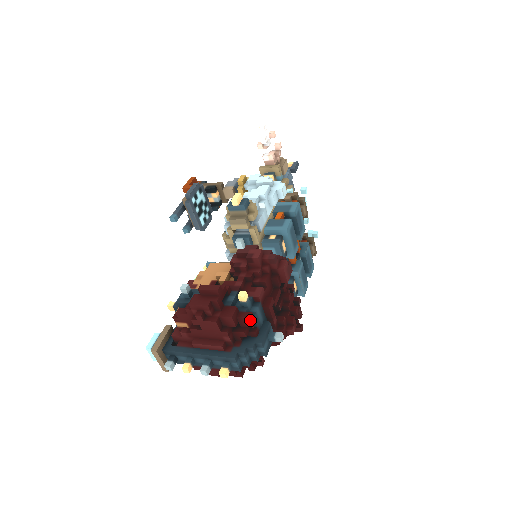
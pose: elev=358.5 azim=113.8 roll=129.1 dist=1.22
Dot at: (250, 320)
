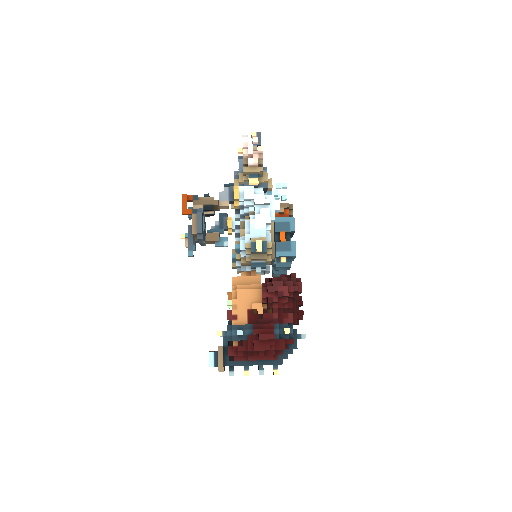
Dot at: occluded
